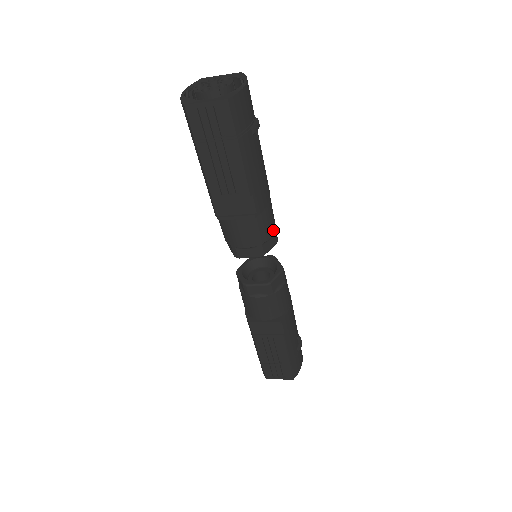
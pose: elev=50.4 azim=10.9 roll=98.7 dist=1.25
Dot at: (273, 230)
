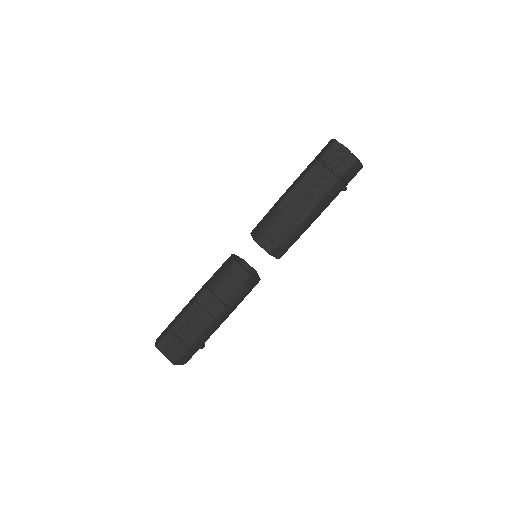
Dot at: (288, 248)
